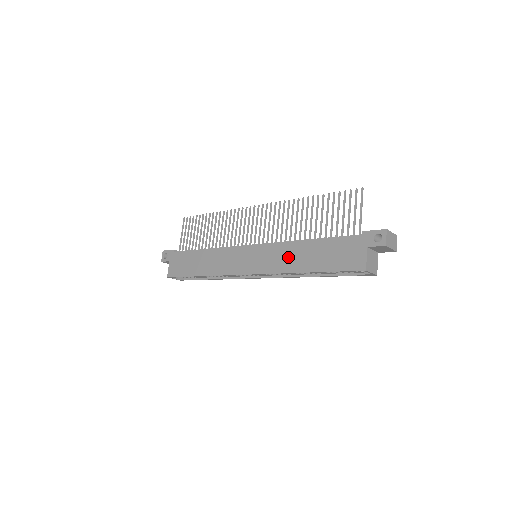
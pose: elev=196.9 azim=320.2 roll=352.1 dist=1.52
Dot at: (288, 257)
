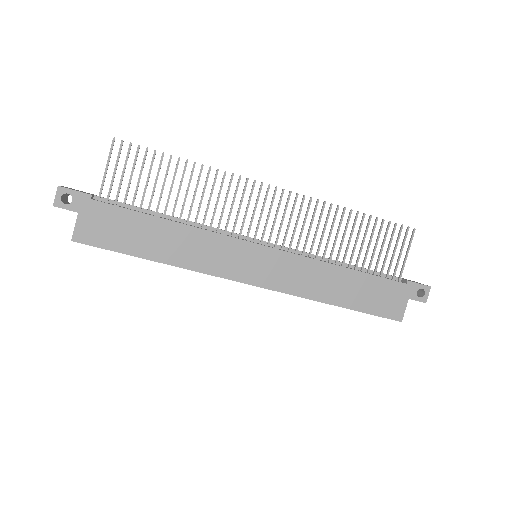
Dot at: (316, 280)
